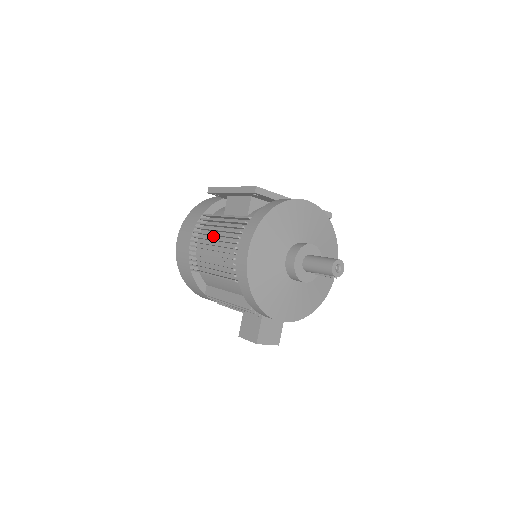
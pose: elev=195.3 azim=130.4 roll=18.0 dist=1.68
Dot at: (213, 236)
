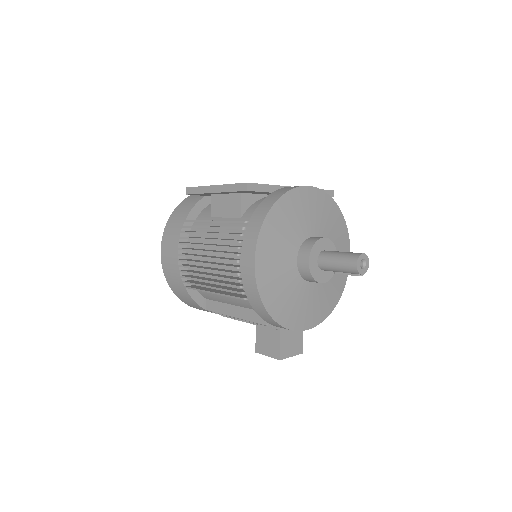
Dot at: occluded
